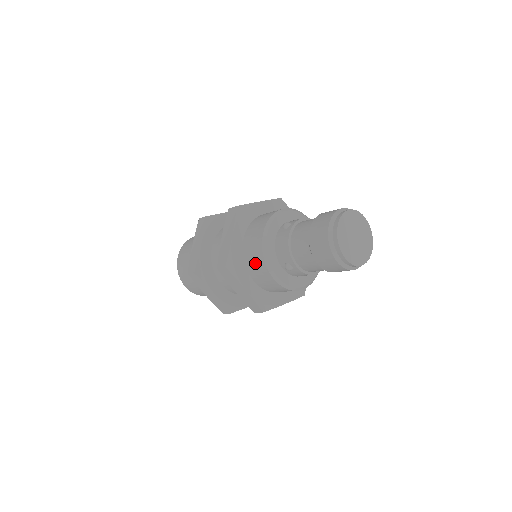
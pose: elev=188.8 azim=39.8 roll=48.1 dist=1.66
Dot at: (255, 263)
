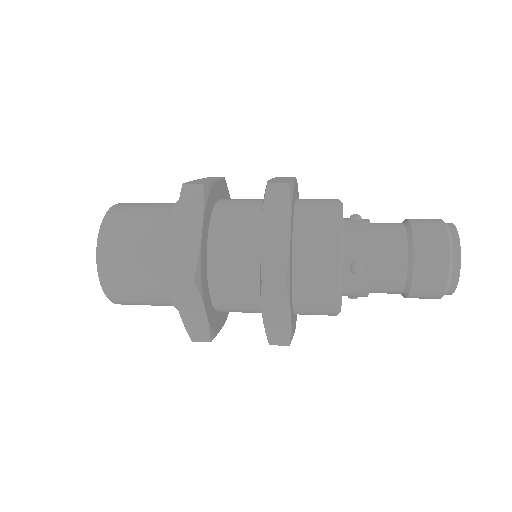
Dot at: occluded
